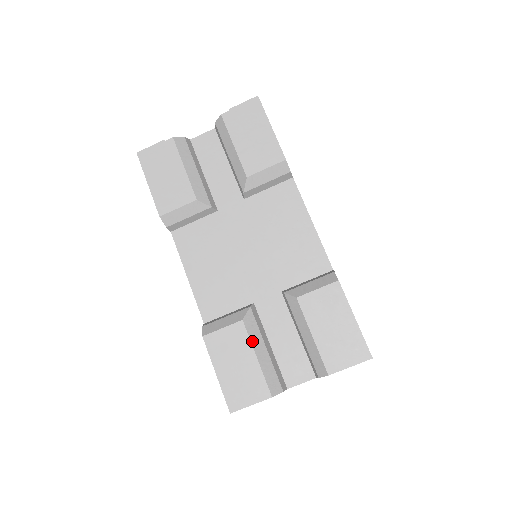
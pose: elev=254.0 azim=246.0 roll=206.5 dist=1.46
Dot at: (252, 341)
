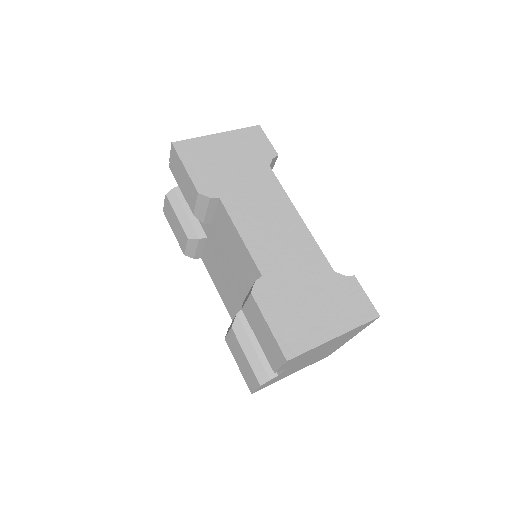
Dot at: (240, 343)
